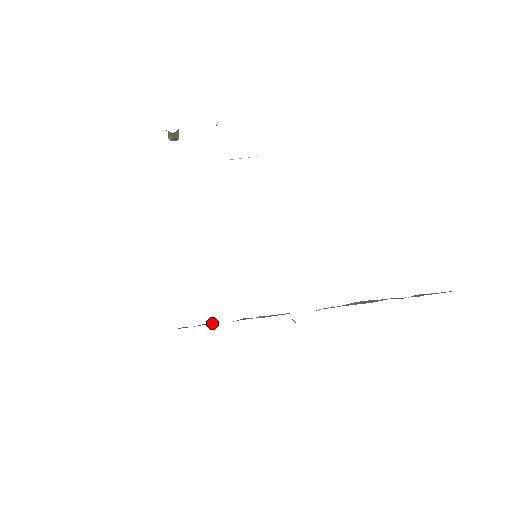
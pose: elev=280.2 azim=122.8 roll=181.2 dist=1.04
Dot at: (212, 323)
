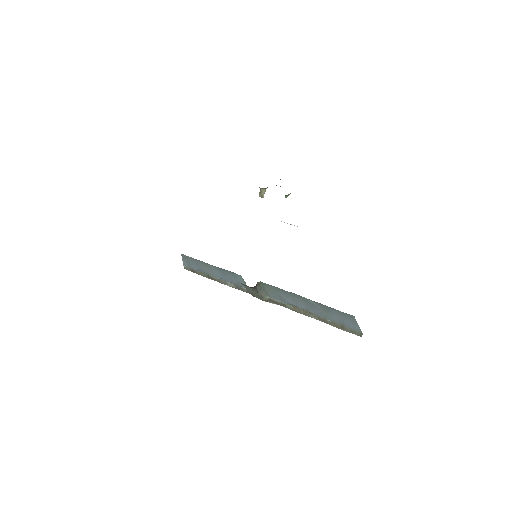
Dot at: (205, 274)
